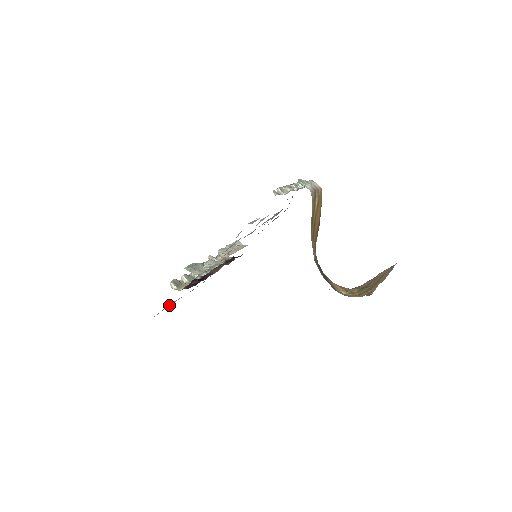
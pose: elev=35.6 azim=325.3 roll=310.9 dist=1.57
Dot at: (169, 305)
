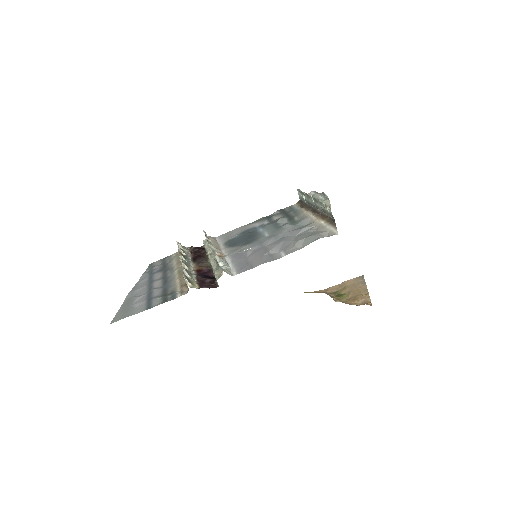
Dot at: (140, 298)
